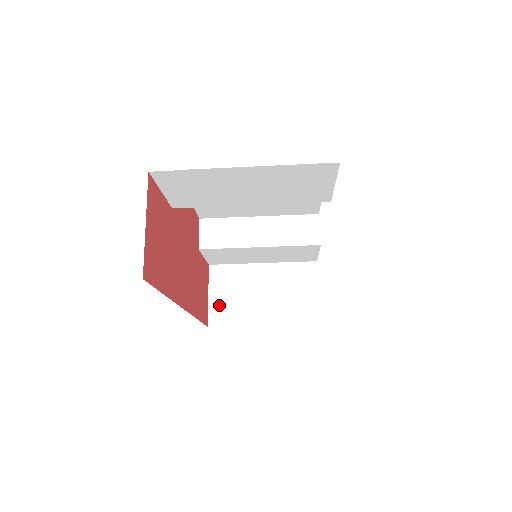
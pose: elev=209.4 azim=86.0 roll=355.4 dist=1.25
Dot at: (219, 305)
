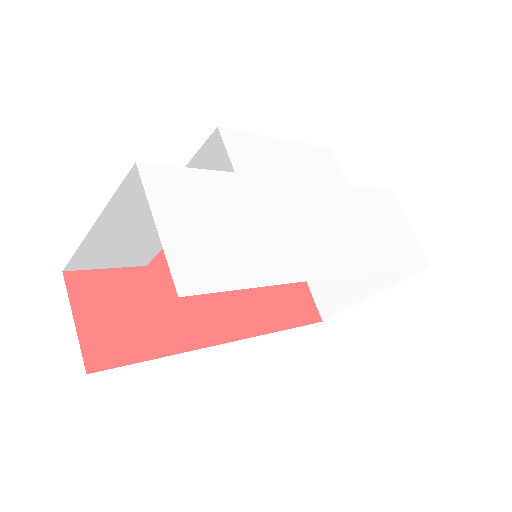
Dot at: (322, 294)
